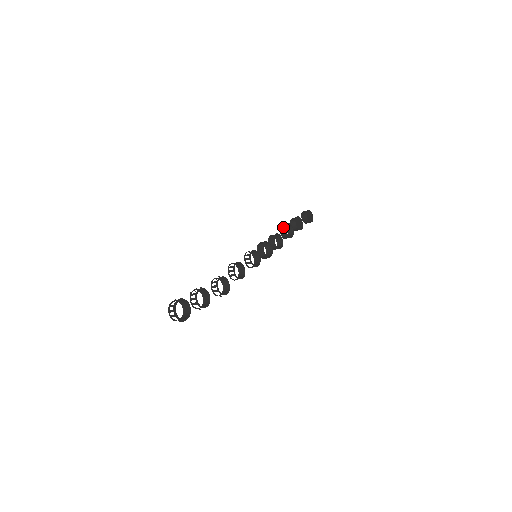
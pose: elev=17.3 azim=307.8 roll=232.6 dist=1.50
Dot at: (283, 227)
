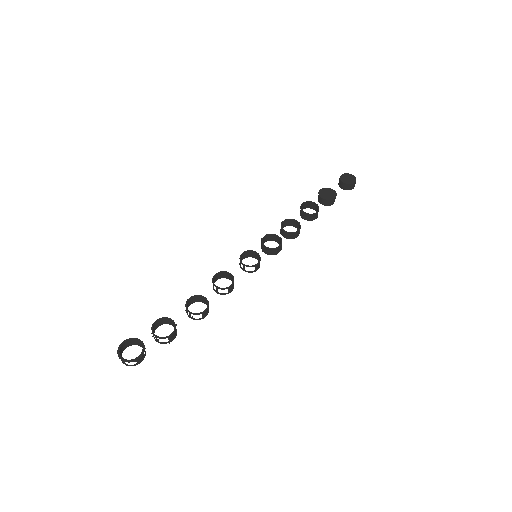
Dot at: (300, 210)
